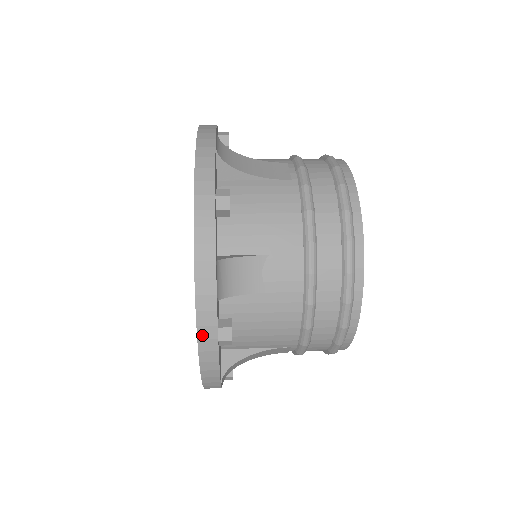
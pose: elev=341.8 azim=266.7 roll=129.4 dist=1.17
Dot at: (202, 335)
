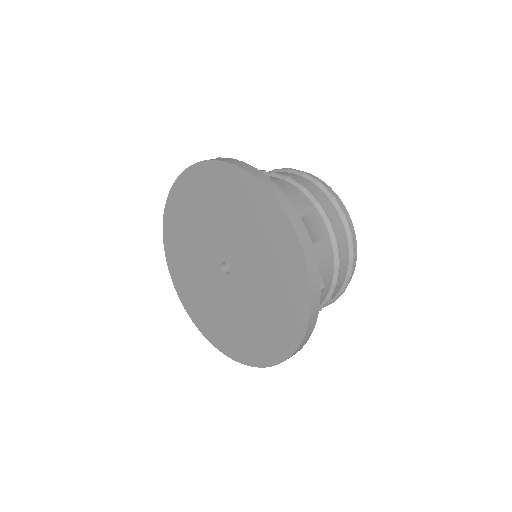
Dot at: occluded
